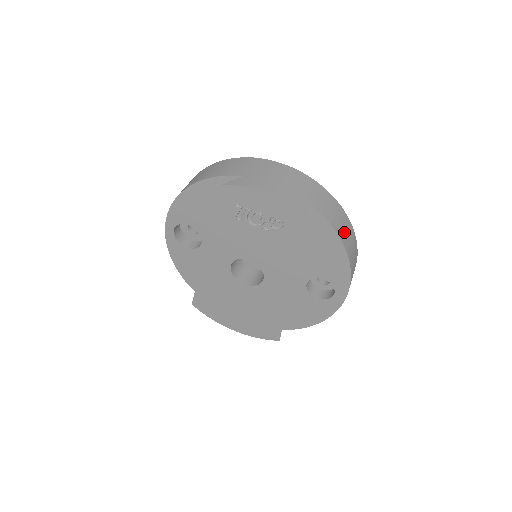
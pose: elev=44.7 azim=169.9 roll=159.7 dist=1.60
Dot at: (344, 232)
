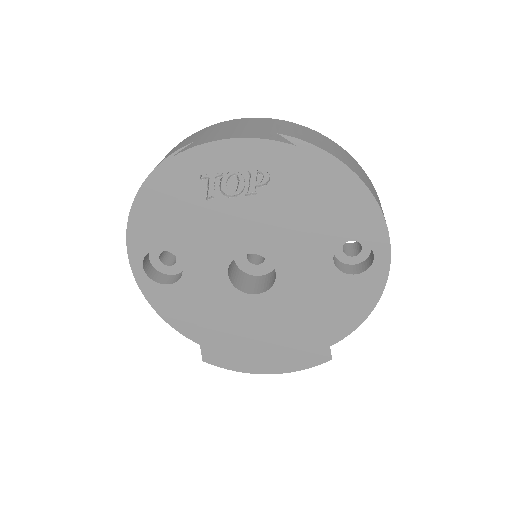
Dot at: (350, 163)
